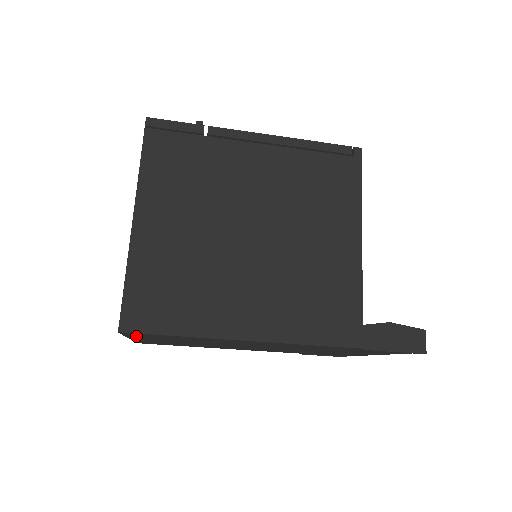
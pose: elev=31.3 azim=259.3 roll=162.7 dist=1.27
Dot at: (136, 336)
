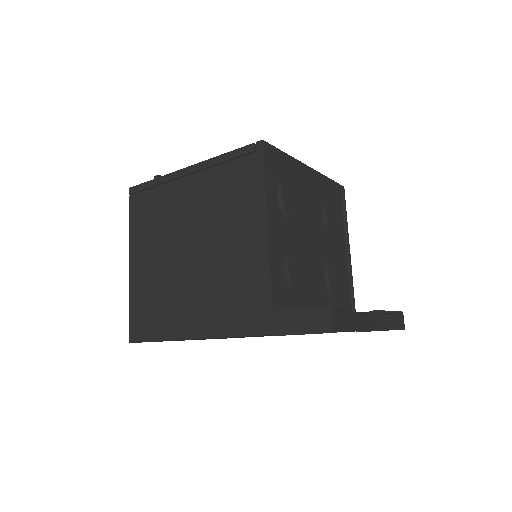
Dot at: occluded
